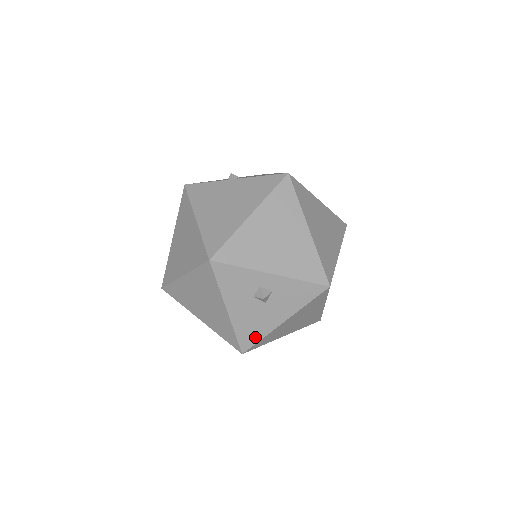
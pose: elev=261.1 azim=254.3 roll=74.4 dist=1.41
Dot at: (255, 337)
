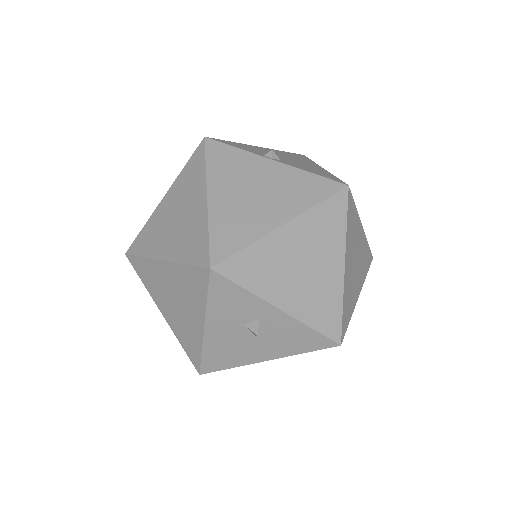
Dot at: (224, 364)
